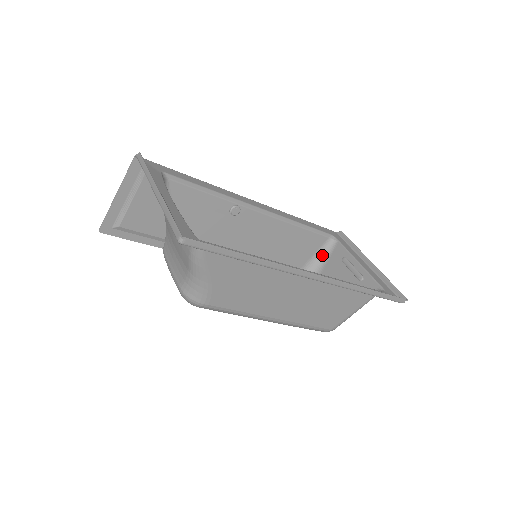
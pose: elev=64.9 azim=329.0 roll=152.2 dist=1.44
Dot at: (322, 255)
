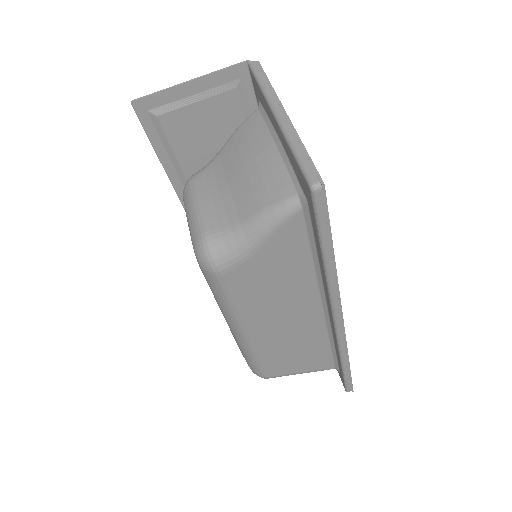
Dot at: occluded
